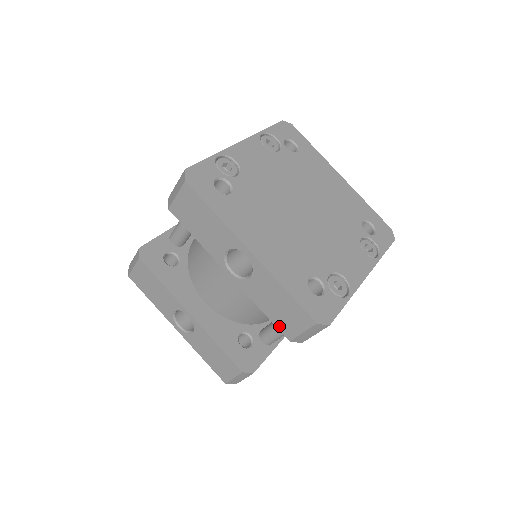
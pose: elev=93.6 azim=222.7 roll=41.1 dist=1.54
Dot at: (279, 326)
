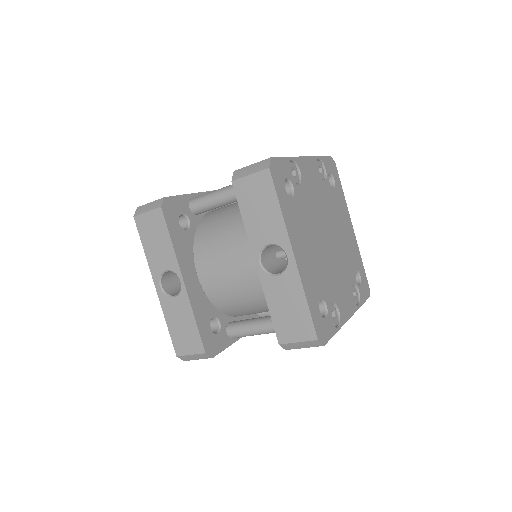
Dot at: (277, 328)
